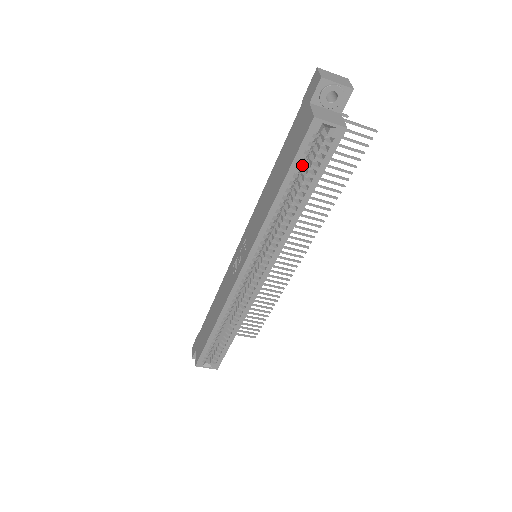
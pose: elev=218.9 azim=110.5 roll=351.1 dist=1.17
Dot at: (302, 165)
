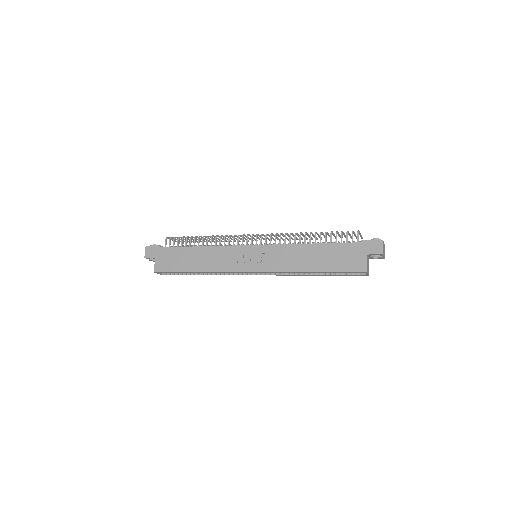
Dot at: (338, 272)
